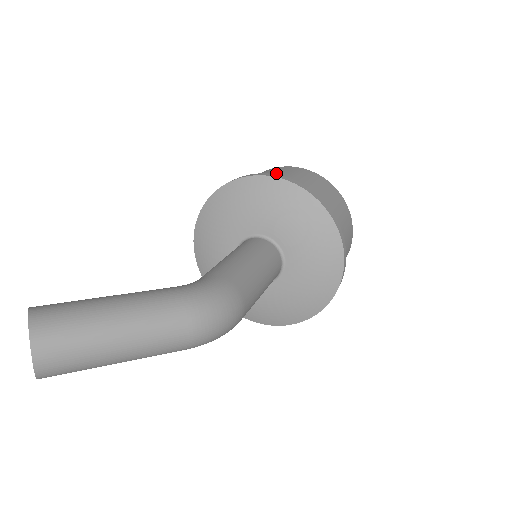
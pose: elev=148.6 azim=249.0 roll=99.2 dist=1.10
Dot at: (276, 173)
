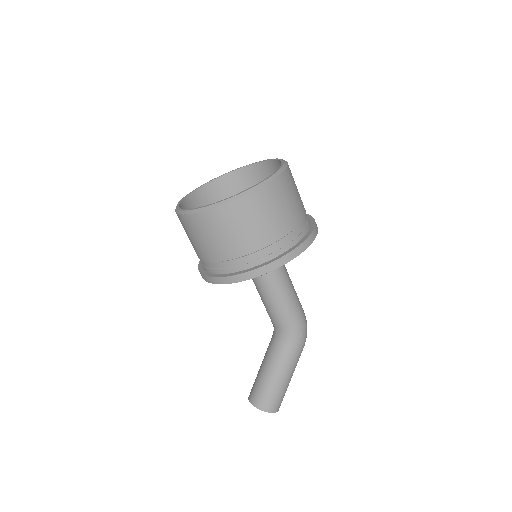
Dot at: (258, 233)
